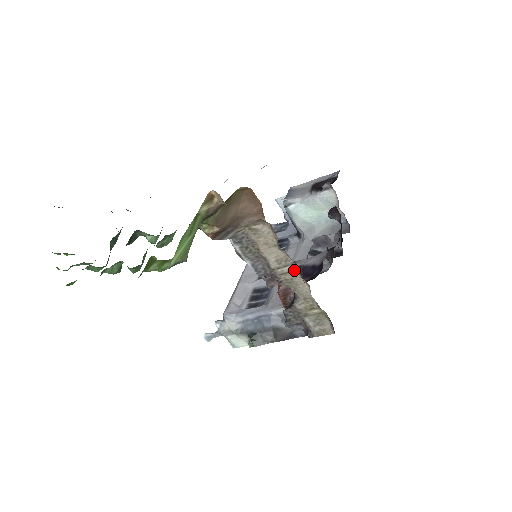
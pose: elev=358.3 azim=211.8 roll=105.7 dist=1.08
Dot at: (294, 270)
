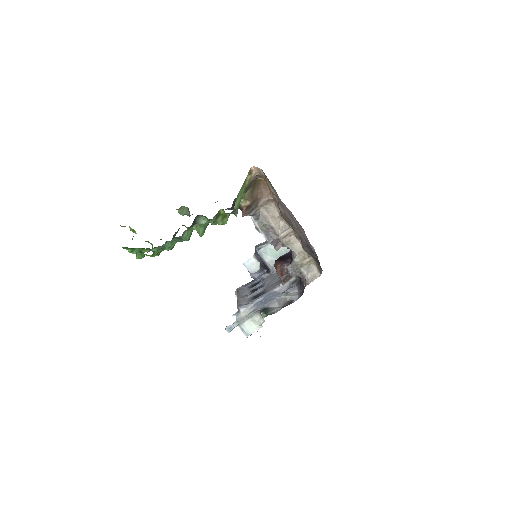
Dot at: (290, 232)
